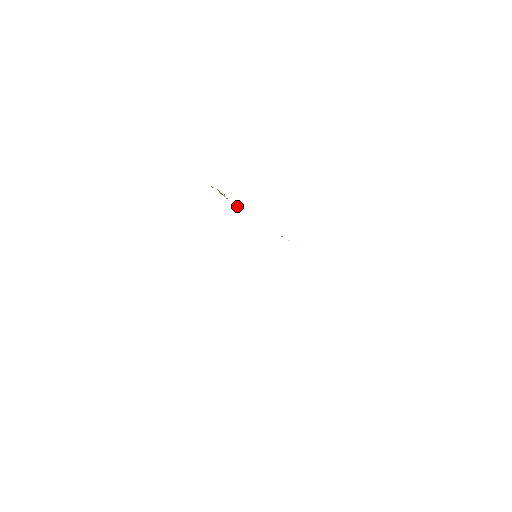
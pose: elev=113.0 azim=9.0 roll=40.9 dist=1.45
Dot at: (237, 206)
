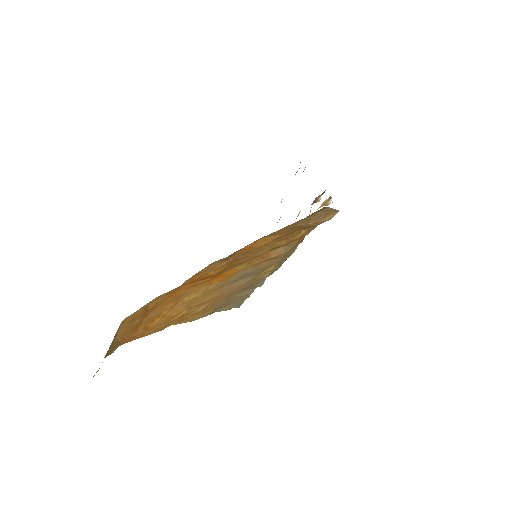
Dot at: occluded
